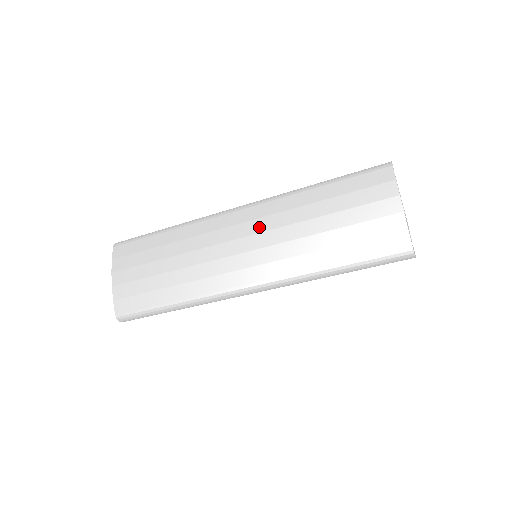
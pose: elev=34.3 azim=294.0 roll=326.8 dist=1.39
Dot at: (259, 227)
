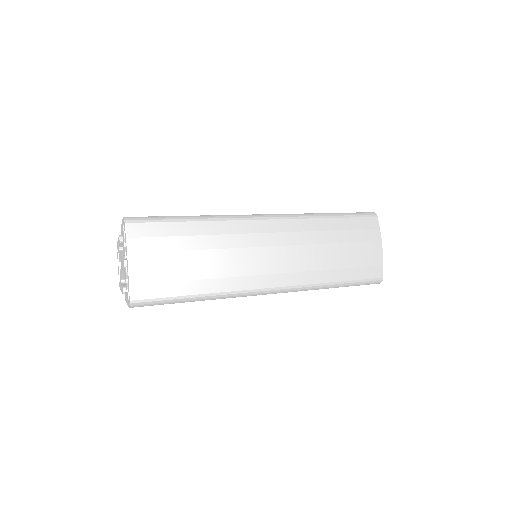
Dot at: (288, 240)
